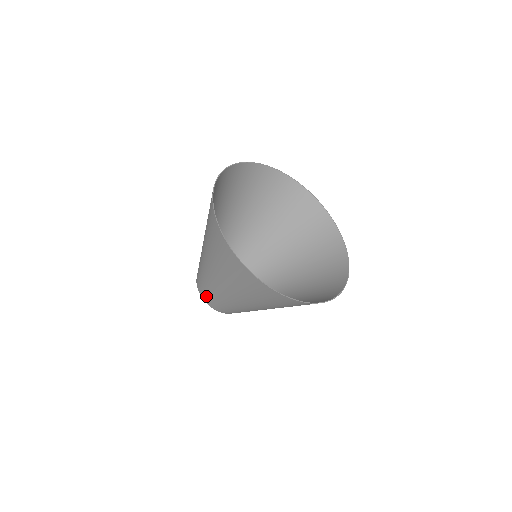
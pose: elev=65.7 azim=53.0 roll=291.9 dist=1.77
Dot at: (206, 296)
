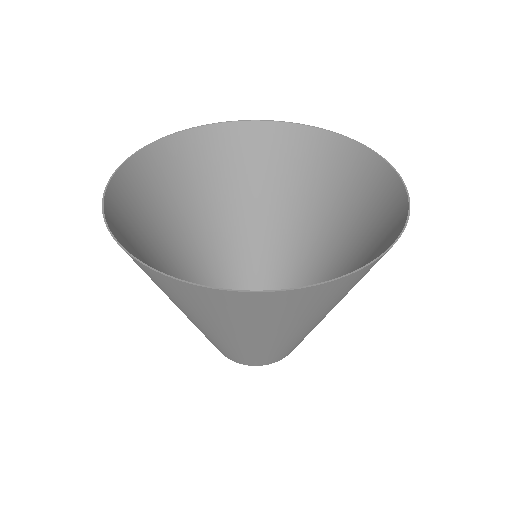
Dot at: (229, 356)
